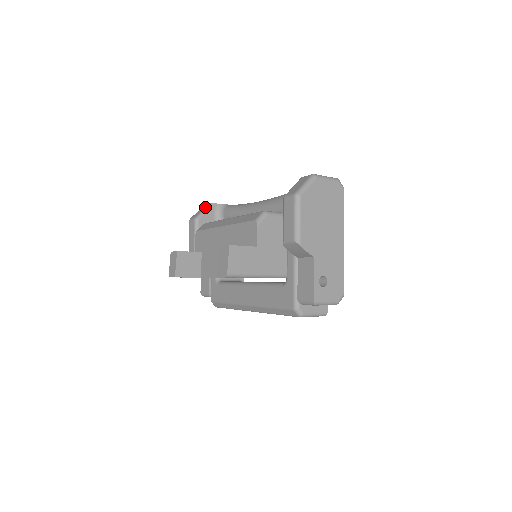
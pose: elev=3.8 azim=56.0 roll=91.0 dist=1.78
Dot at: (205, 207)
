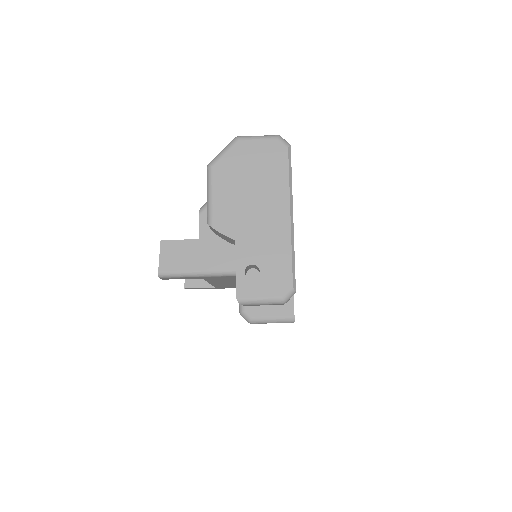
Dot at: occluded
